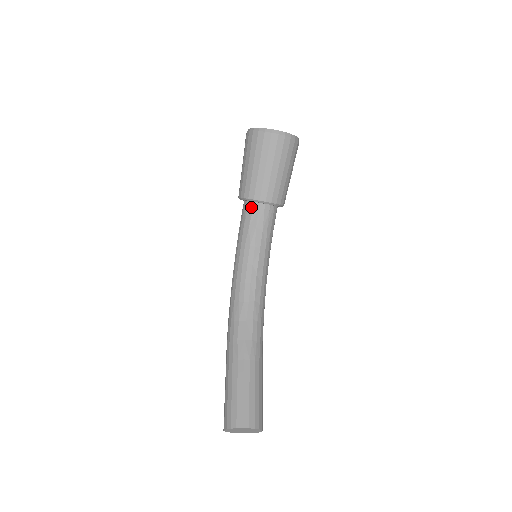
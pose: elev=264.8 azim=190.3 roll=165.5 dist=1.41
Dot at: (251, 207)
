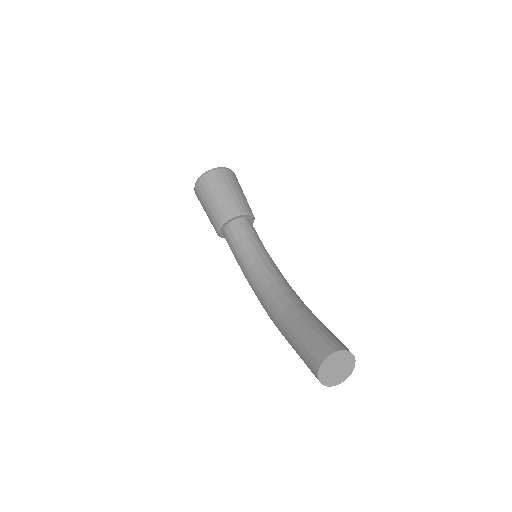
Dot at: (228, 228)
